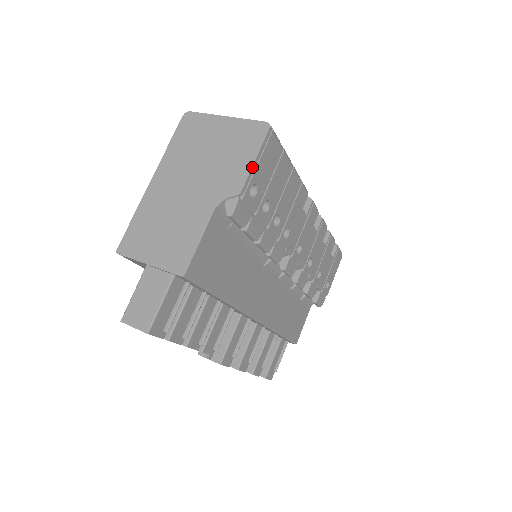
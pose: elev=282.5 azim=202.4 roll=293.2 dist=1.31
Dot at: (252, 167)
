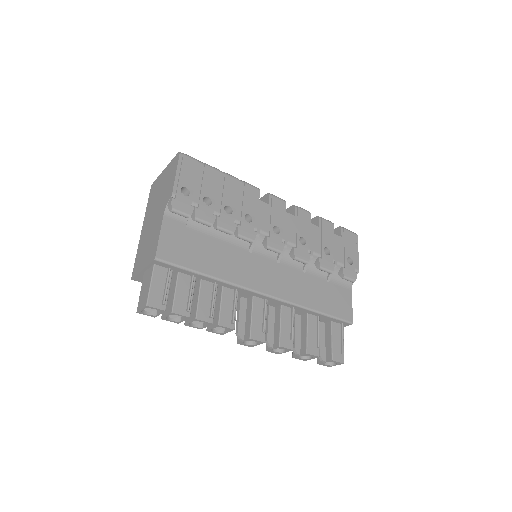
Dot at: (175, 178)
